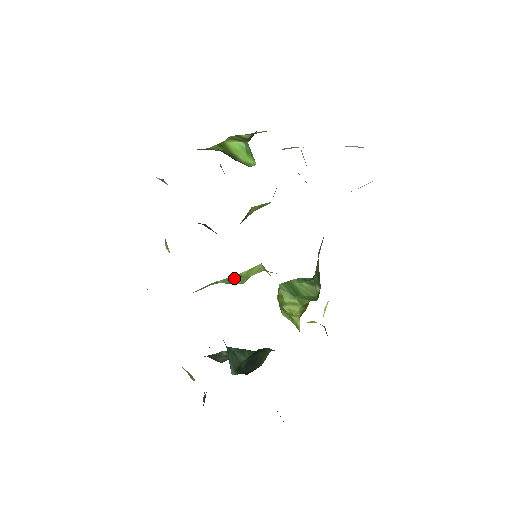
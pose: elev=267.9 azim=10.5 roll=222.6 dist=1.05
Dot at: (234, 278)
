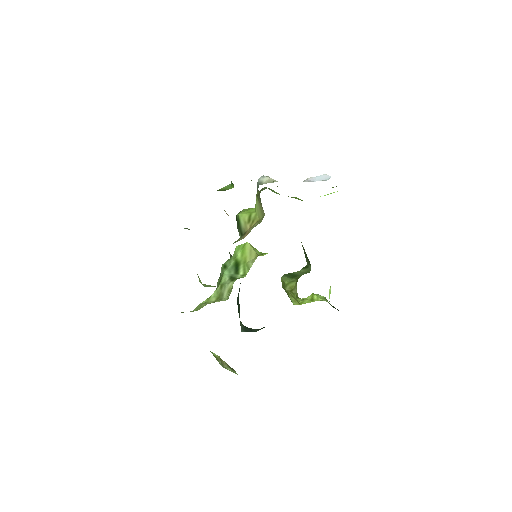
Dot at: (236, 265)
